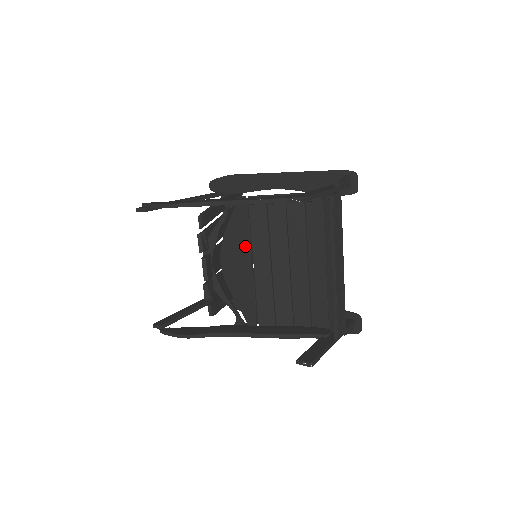
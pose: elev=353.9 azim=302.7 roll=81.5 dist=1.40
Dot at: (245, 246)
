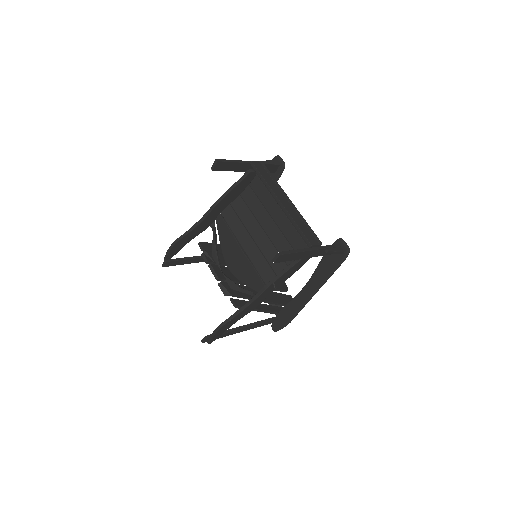
Dot at: (233, 242)
